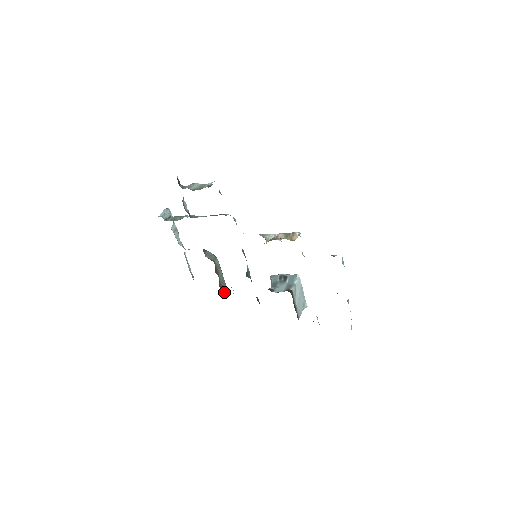
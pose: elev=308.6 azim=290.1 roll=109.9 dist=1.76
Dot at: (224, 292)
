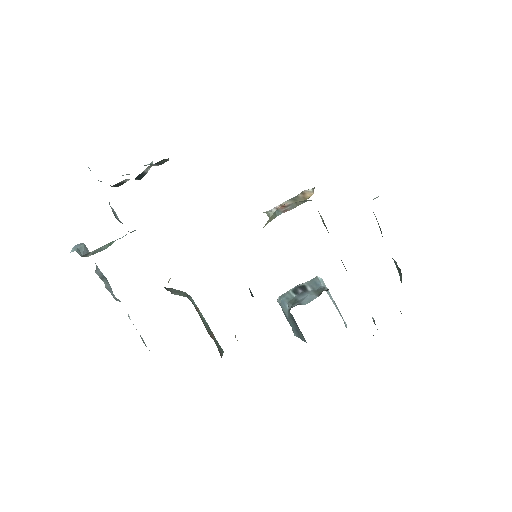
Dot at: (219, 350)
